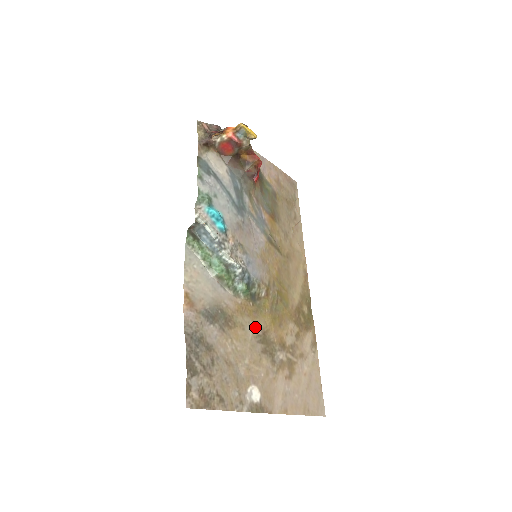
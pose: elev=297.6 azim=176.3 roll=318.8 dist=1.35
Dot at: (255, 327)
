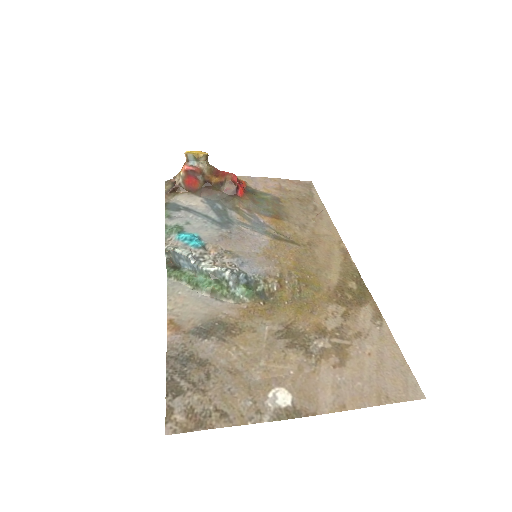
Dot at: (272, 325)
